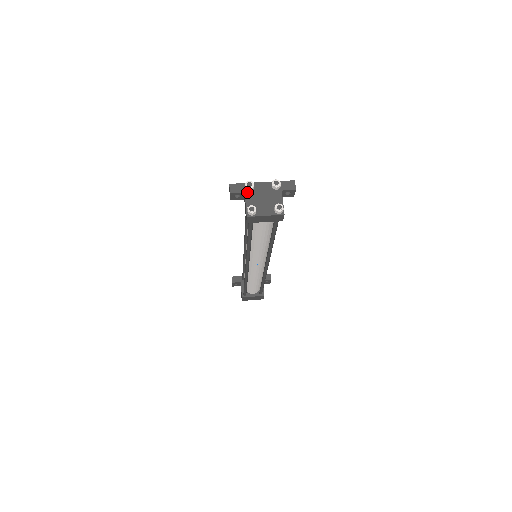
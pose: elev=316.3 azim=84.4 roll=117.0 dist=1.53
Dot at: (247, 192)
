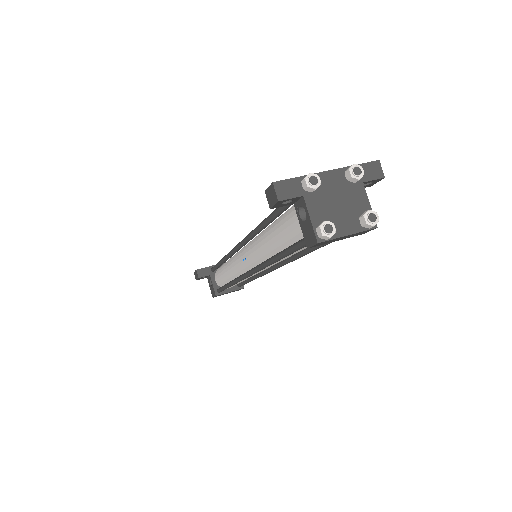
Dot at: (307, 194)
